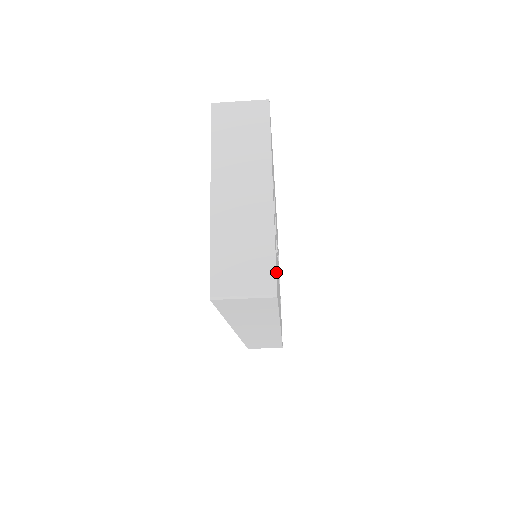
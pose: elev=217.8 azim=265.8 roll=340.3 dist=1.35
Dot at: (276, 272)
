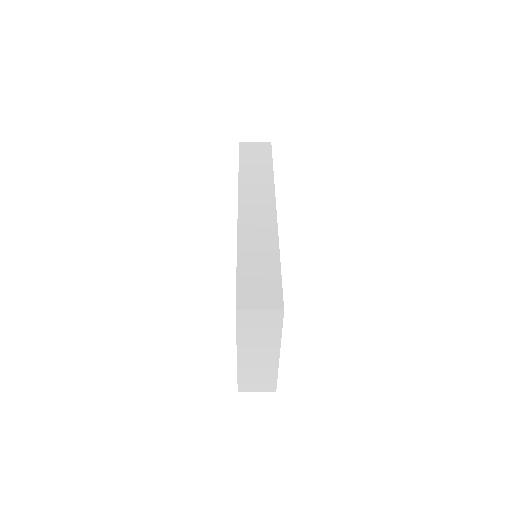
Dot at: (276, 382)
